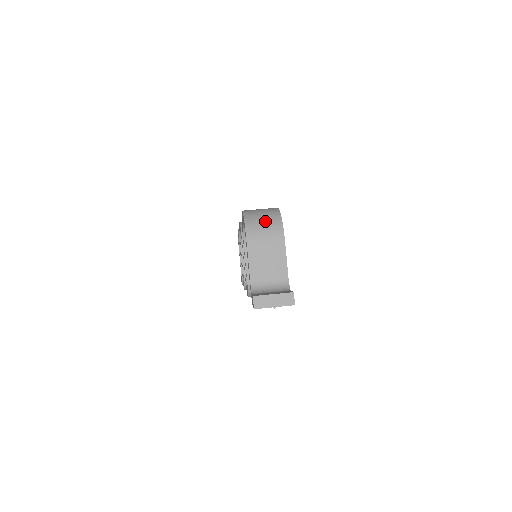
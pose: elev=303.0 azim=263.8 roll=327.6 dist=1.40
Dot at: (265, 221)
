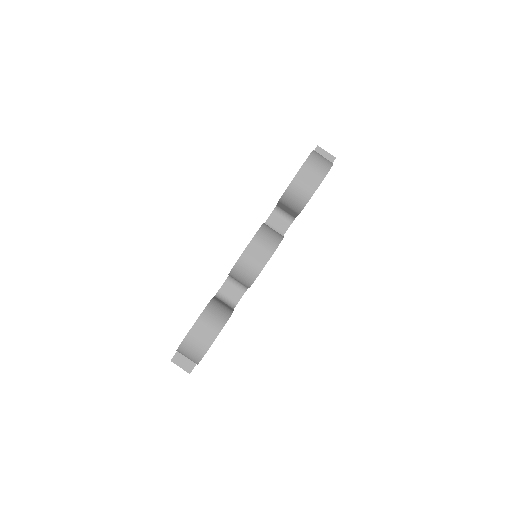
Dot at: (189, 356)
